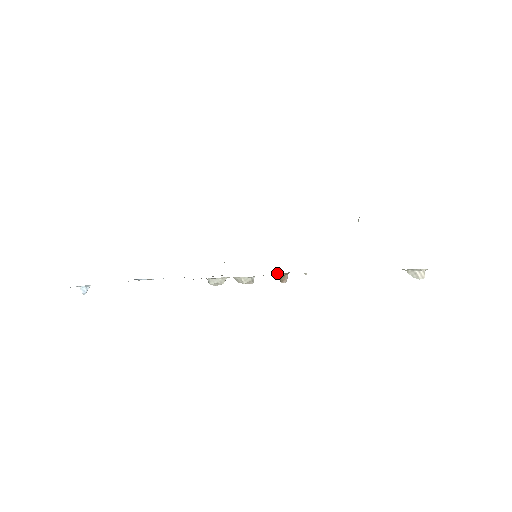
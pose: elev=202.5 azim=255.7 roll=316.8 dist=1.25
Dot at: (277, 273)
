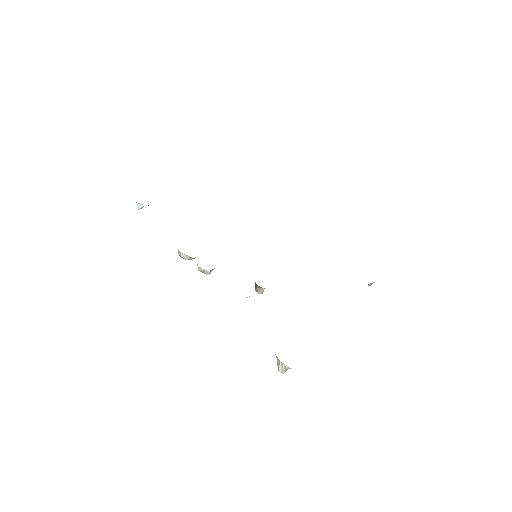
Dot at: occluded
